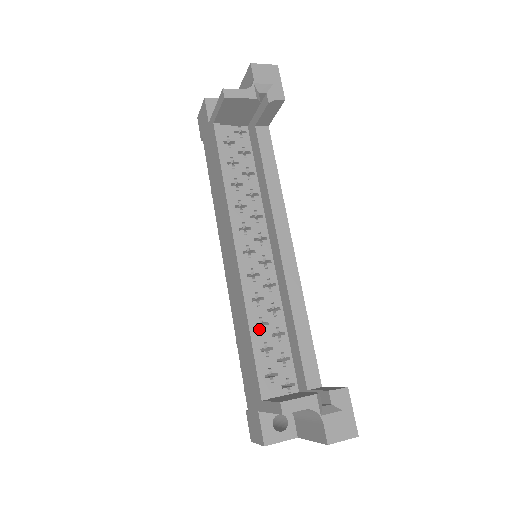
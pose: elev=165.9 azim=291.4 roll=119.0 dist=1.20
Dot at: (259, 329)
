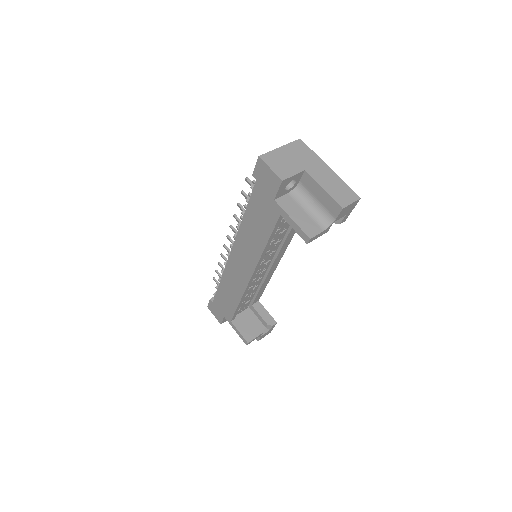
Dot at: occluded
